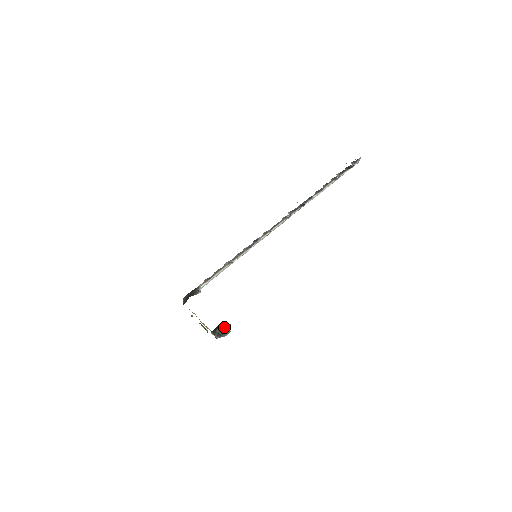
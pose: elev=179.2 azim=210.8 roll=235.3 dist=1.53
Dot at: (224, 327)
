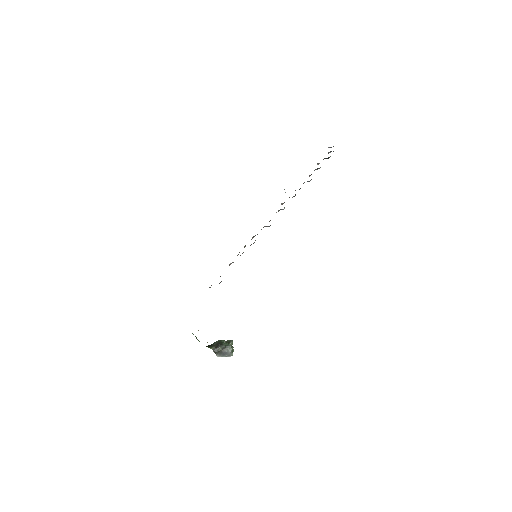
Dot at: (230, 346)
